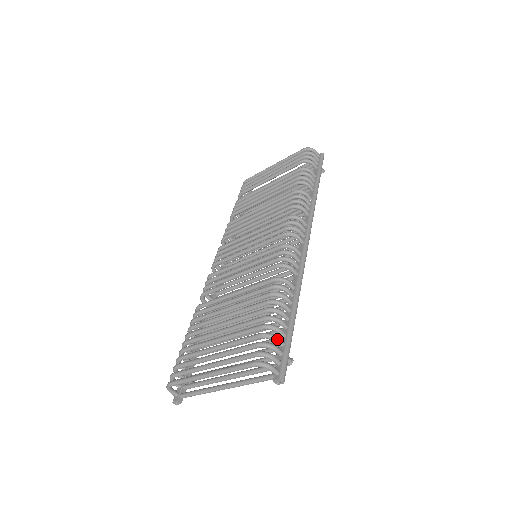
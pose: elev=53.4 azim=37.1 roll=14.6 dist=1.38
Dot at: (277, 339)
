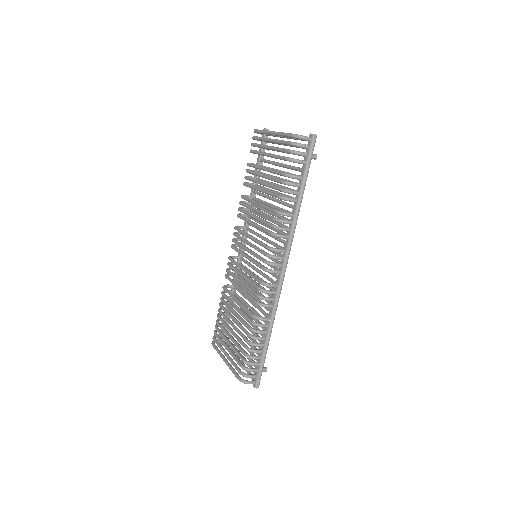
Dot at: (253, 365)
